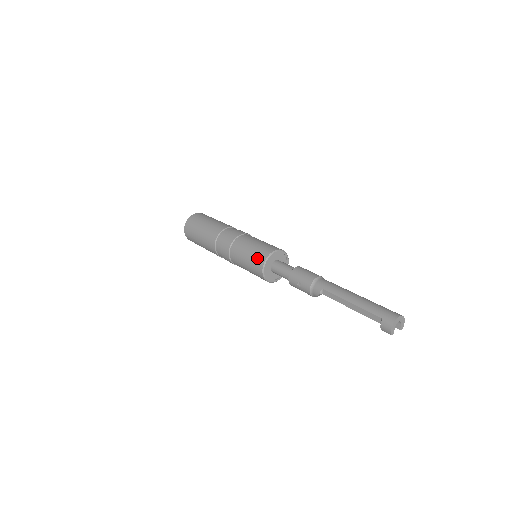
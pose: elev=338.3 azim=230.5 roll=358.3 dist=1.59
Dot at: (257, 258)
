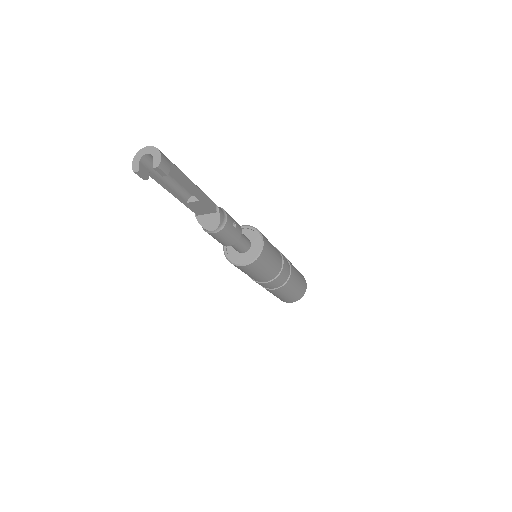
Dot at: occluded
